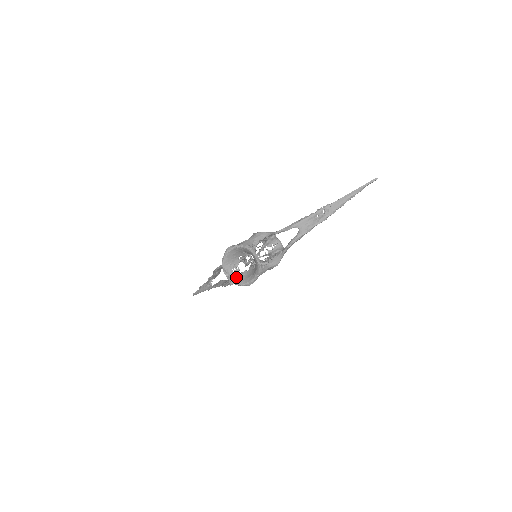
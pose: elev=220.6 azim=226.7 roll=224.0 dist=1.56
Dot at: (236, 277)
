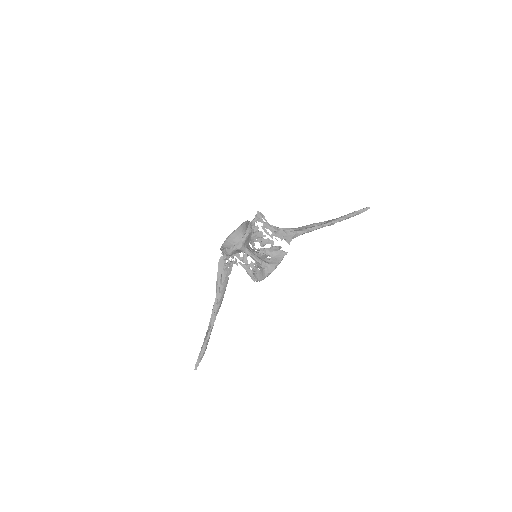
Dot at: occluded
